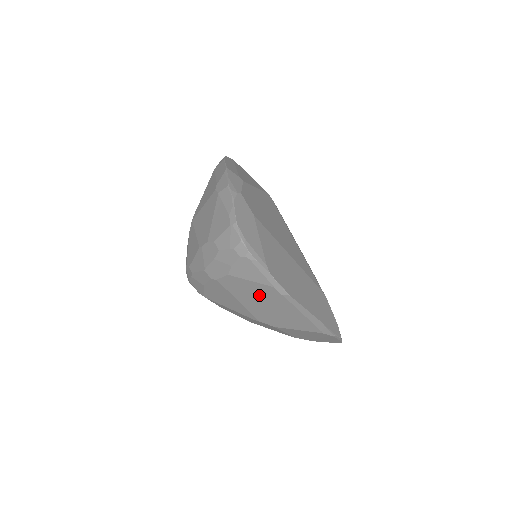
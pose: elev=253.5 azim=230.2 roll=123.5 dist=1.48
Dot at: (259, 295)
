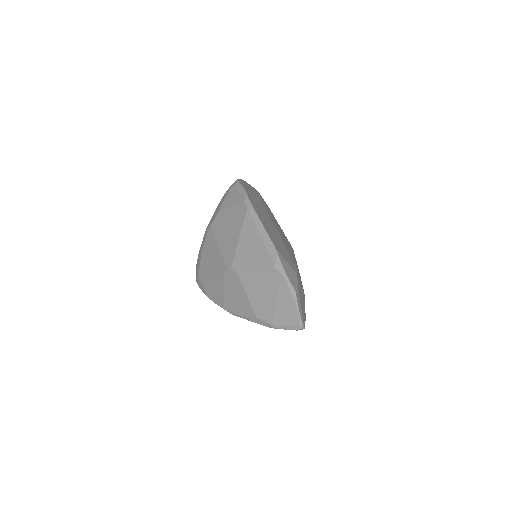
Dot at: (233, 223)
